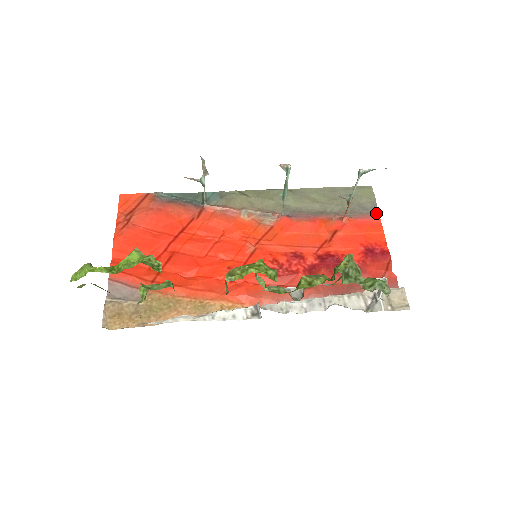
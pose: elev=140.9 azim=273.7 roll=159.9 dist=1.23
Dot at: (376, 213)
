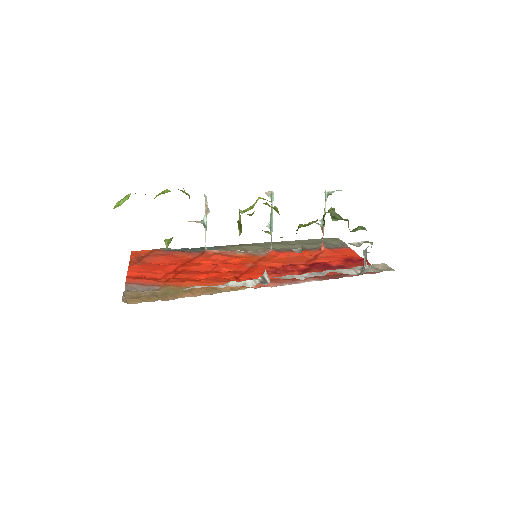
Dot at: (346, 247)
